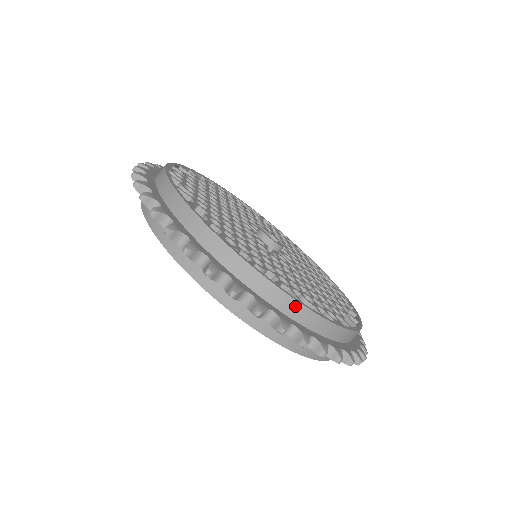
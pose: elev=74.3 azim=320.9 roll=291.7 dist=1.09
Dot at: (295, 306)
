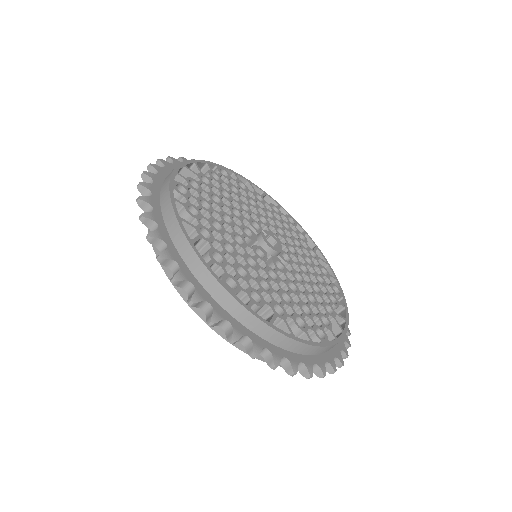
Dot at: (287, 341)
